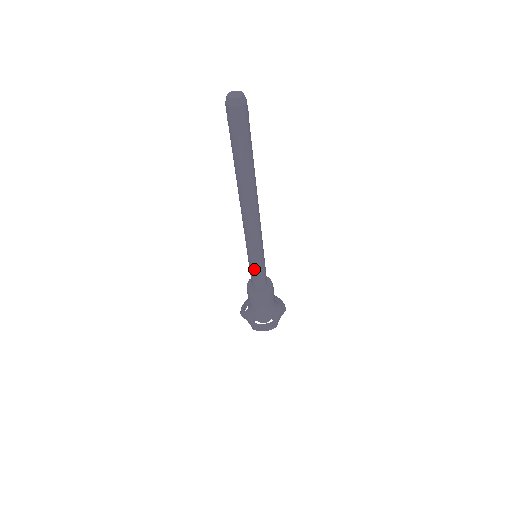
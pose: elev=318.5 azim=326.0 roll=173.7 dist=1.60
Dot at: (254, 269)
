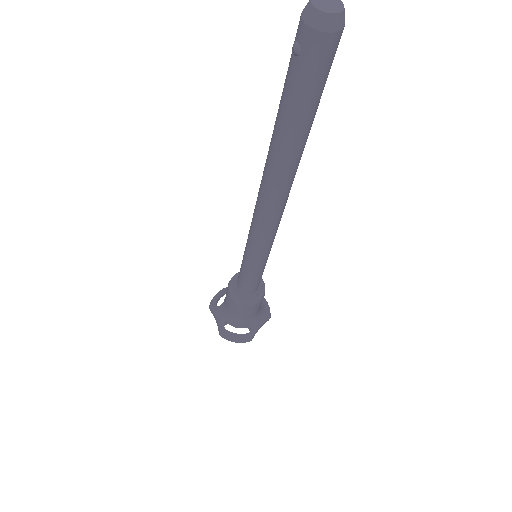
Dot at: (247, 272)
